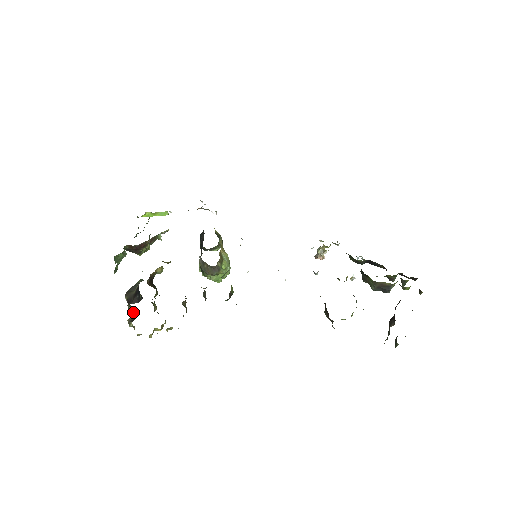
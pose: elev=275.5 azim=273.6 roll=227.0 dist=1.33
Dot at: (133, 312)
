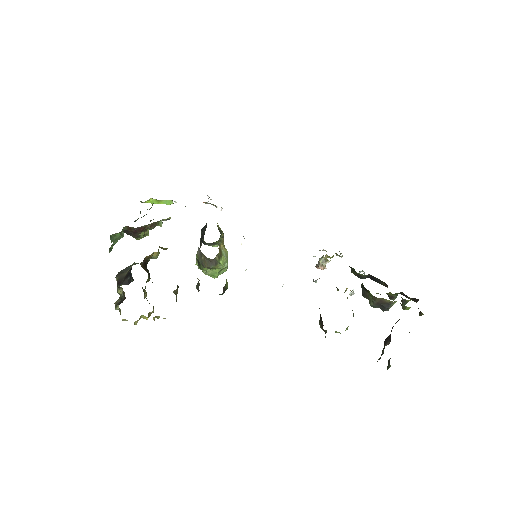
Dot at: (122, 295)
